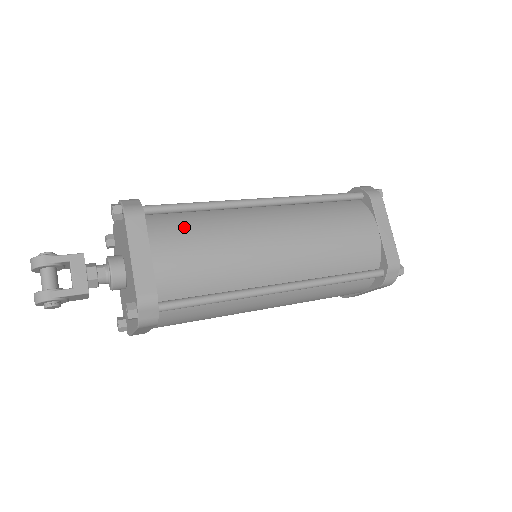
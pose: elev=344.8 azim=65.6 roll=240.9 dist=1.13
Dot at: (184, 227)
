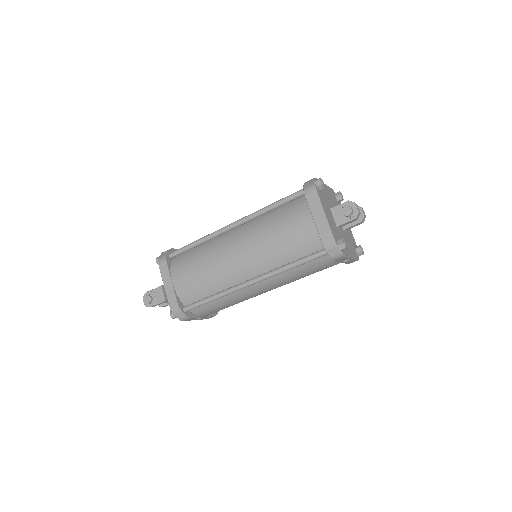
Dot at: occluded
